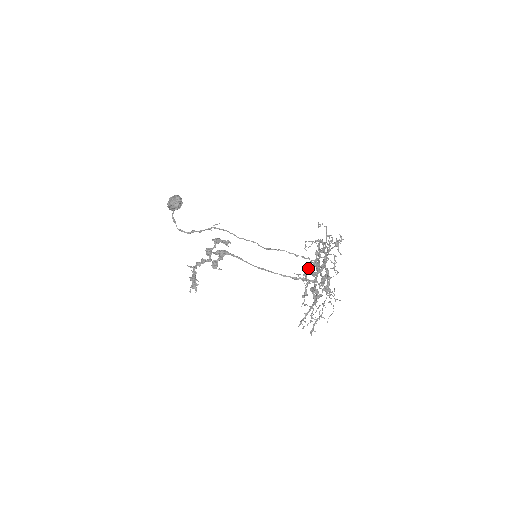
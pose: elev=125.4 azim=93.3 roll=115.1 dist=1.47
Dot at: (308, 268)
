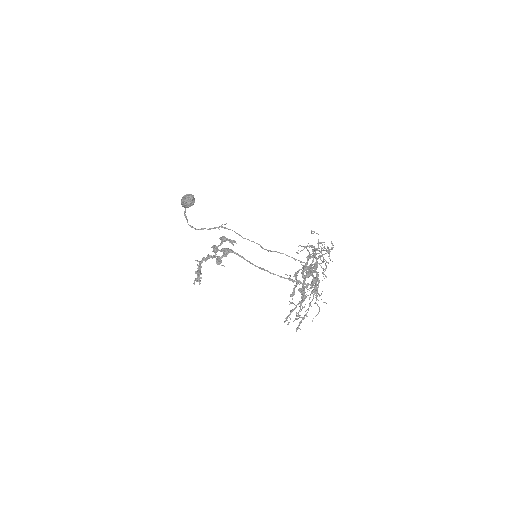
Dot at: (298, 270)
